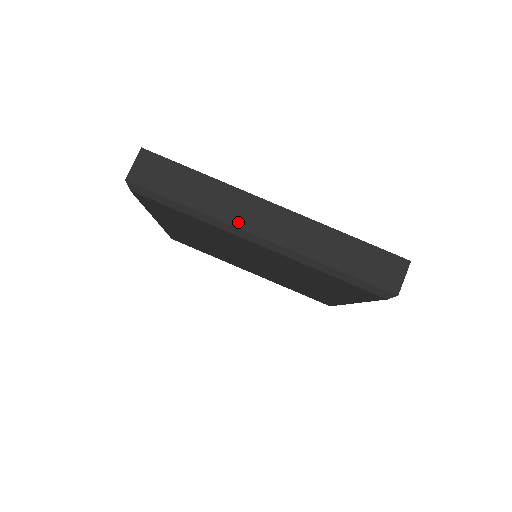
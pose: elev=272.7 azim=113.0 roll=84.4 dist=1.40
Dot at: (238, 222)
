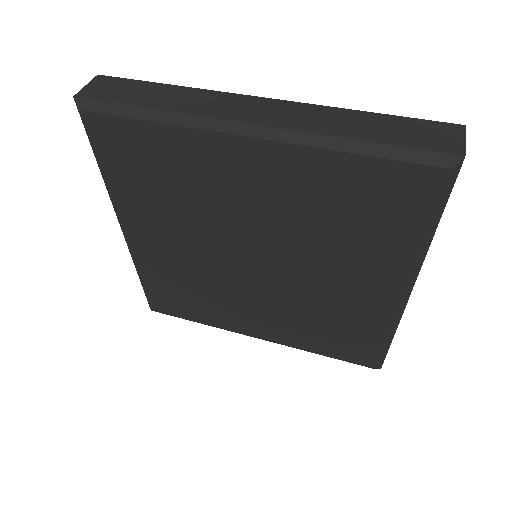
Dot at: (217, 114)
